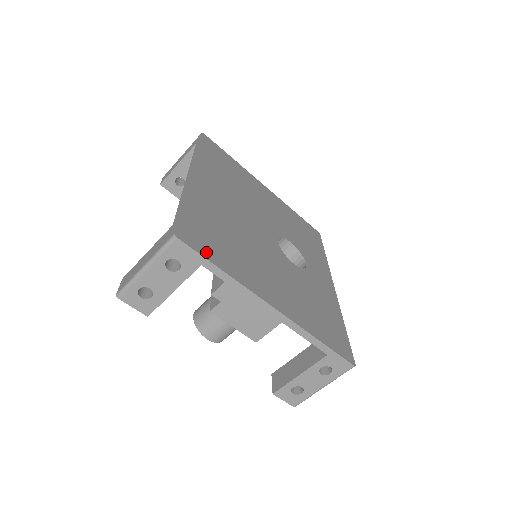
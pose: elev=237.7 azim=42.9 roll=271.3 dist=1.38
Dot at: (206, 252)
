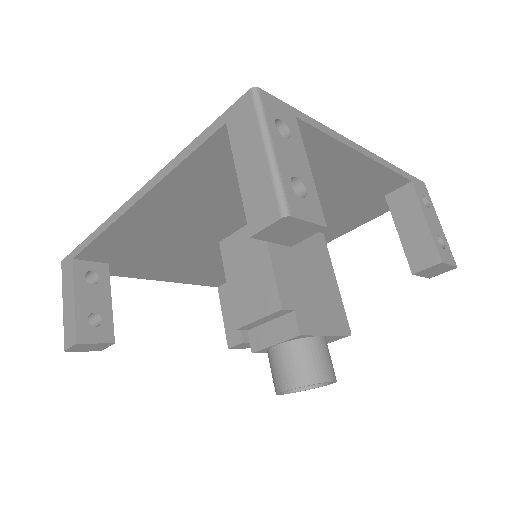
Dot at: occluded
